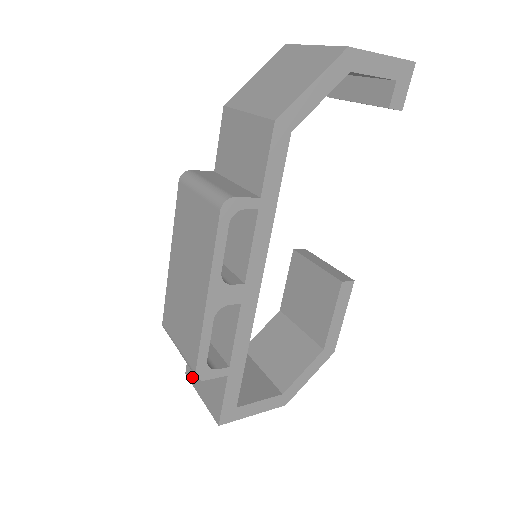
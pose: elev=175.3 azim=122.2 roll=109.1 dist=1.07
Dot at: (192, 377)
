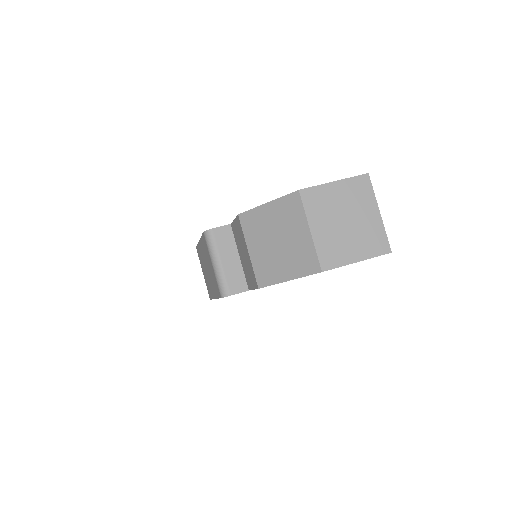
Dot at: occluded
